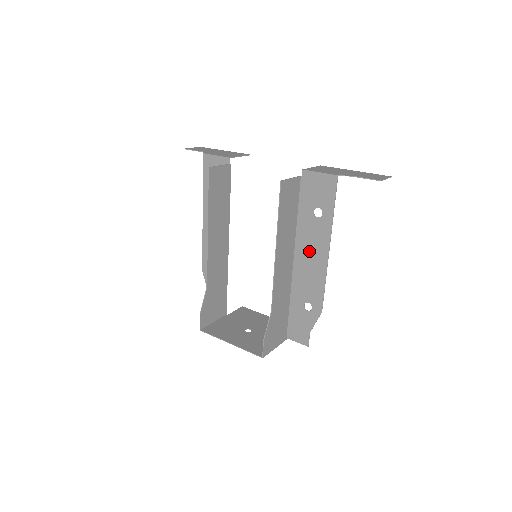
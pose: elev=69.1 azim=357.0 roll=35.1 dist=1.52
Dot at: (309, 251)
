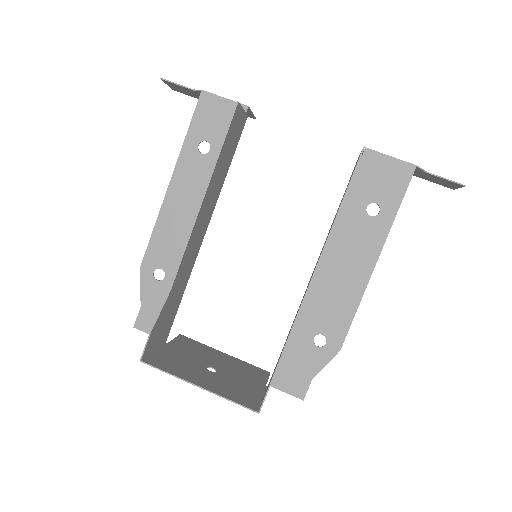
Dot at: (344, 261)
